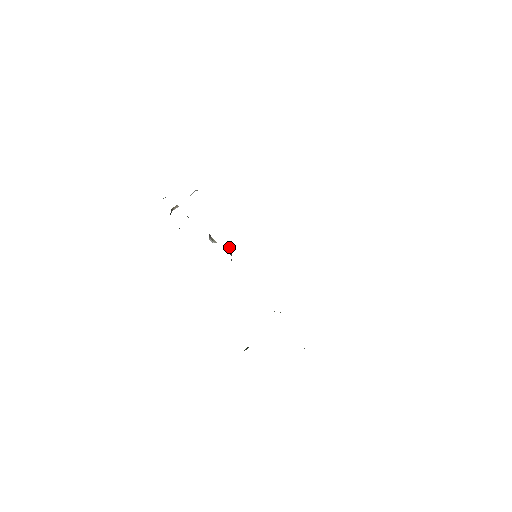
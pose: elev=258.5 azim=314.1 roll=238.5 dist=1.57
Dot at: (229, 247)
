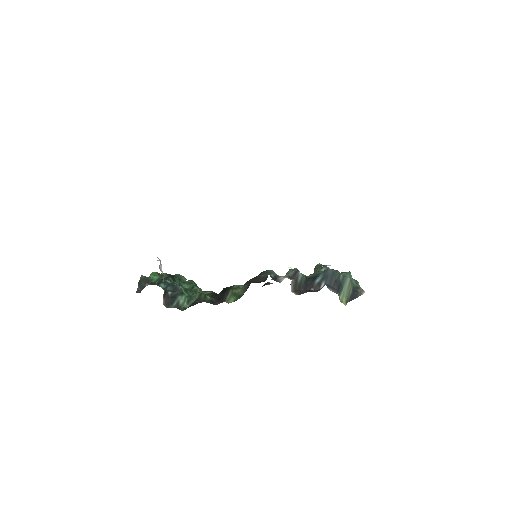
Dot at: occluded
